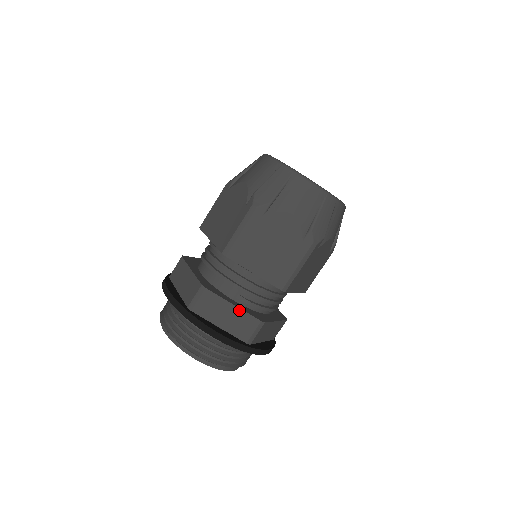
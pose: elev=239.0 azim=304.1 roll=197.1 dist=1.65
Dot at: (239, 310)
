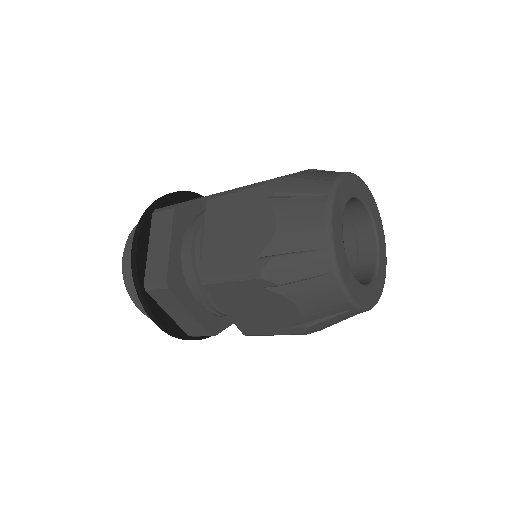
Dot at: (194, 318)
